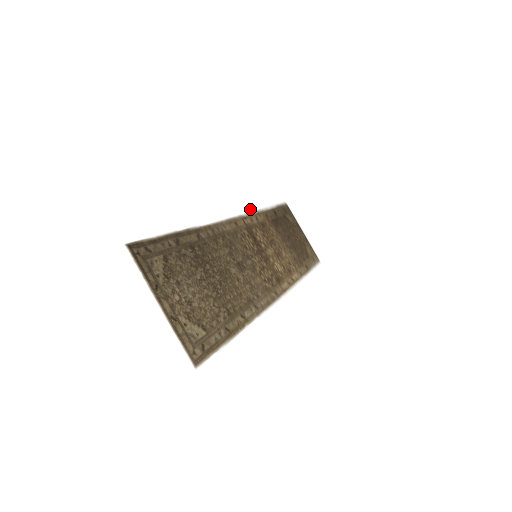
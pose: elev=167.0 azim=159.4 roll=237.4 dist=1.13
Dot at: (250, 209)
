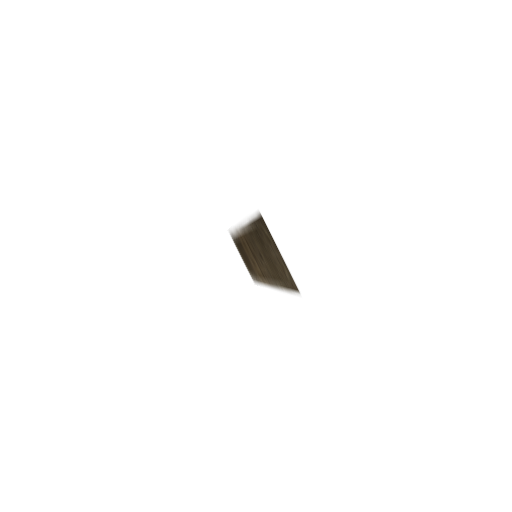
Dot at: (237, 228)
